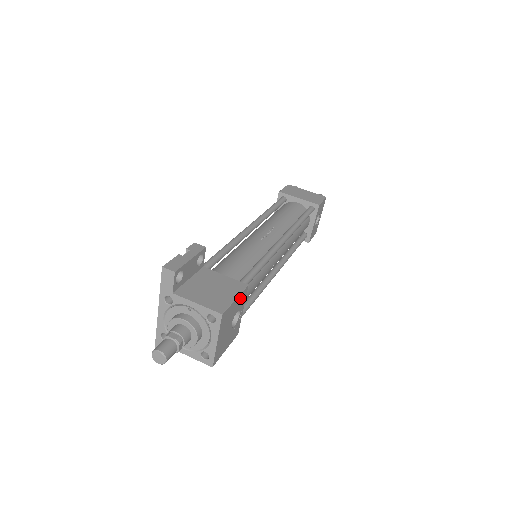
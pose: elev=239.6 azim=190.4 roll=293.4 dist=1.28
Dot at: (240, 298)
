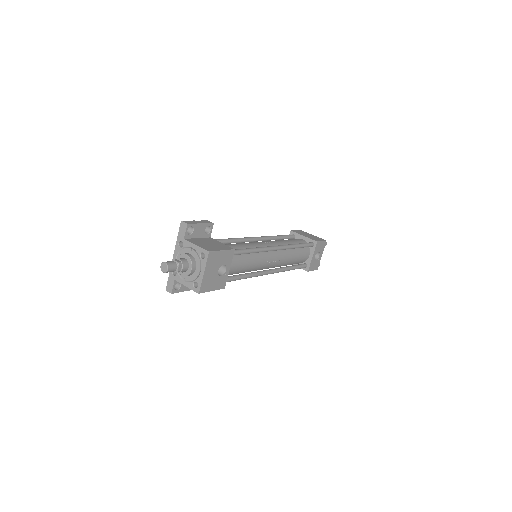
Dot at: (227, 254)
